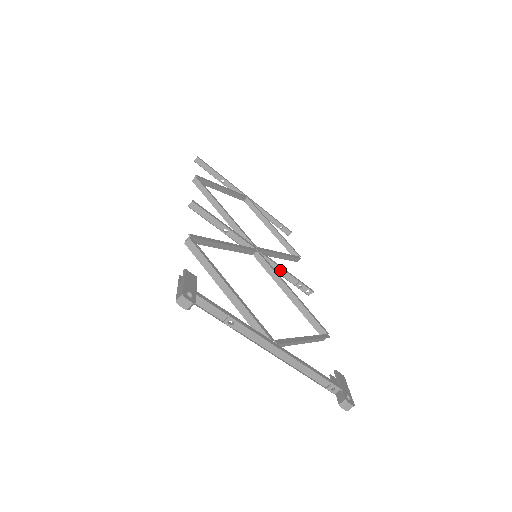
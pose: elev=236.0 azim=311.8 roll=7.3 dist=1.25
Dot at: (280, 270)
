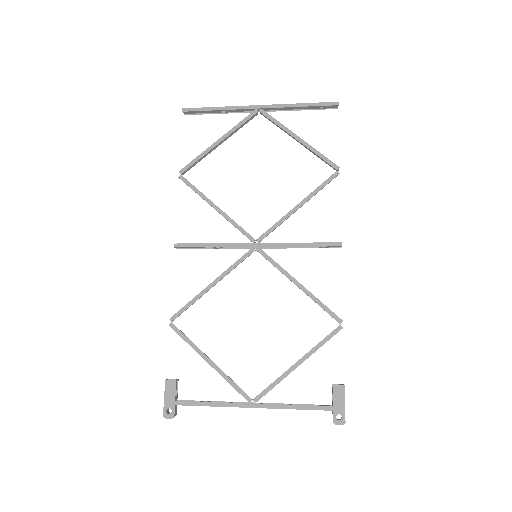
Dot at: (292, 246)
